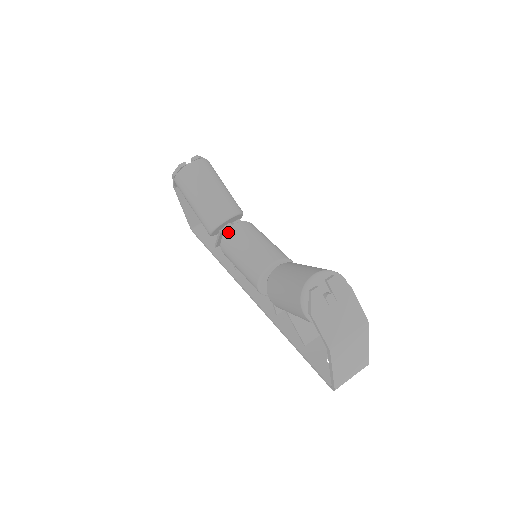
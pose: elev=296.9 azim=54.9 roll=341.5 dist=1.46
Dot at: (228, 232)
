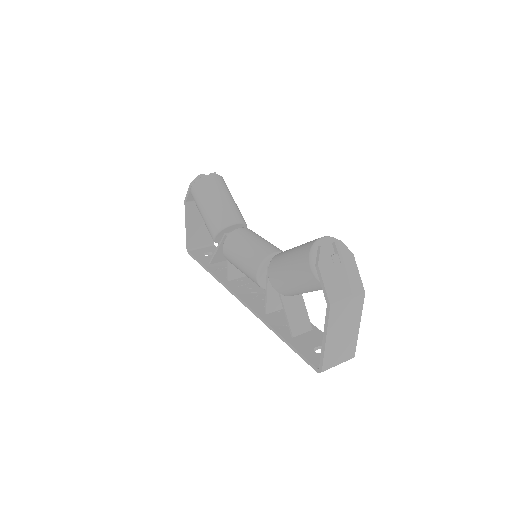
Dot at: (234, 232)
